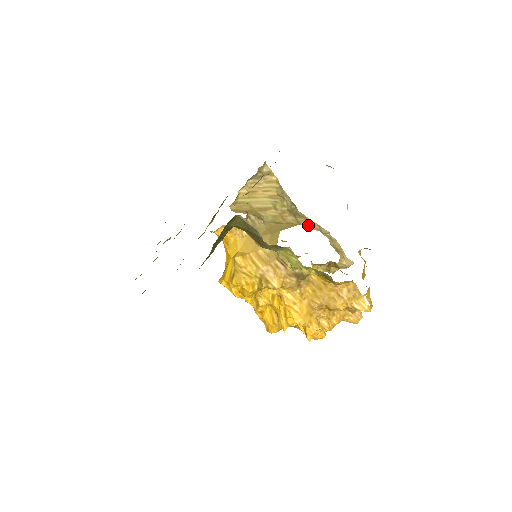
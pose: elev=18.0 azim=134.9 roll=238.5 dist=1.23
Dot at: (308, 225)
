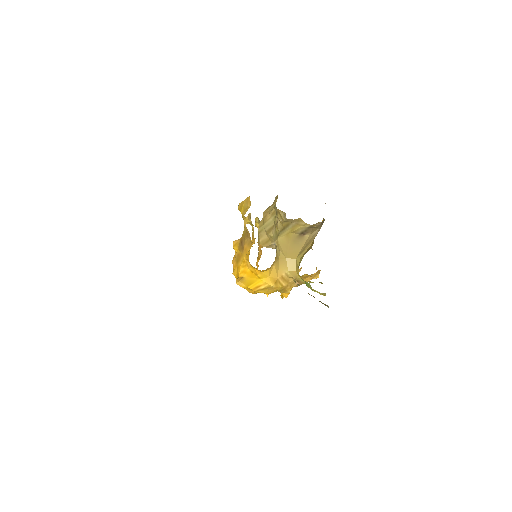
Dot at: (282, 219)
